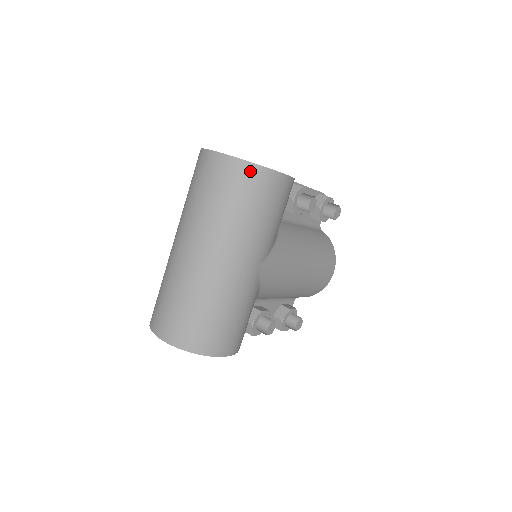
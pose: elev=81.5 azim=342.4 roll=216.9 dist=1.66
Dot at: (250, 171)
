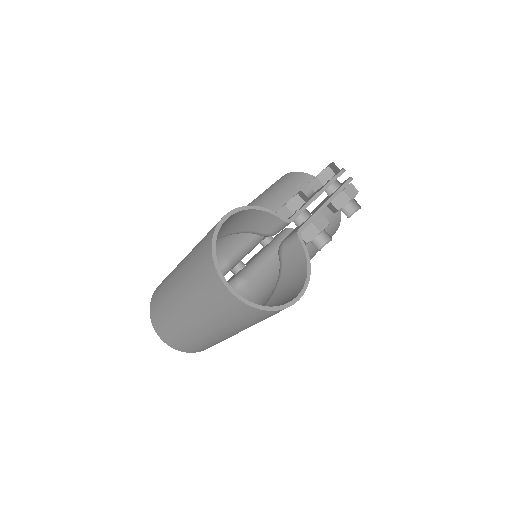
Dot at: (261, 313)
